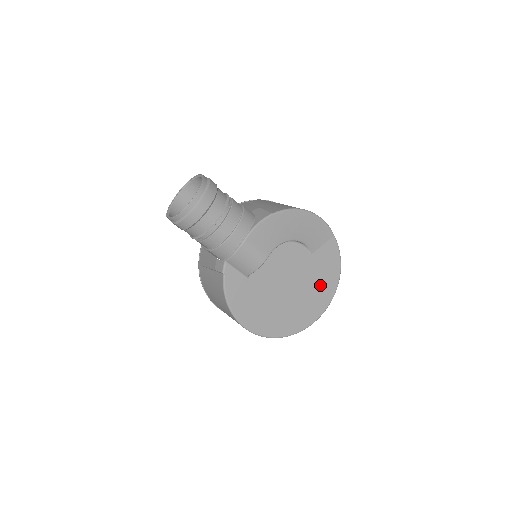
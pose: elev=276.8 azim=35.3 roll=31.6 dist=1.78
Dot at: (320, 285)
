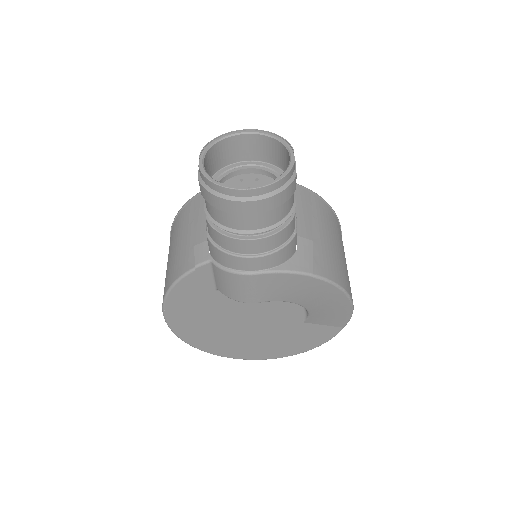
Dot at: (278, 344)
